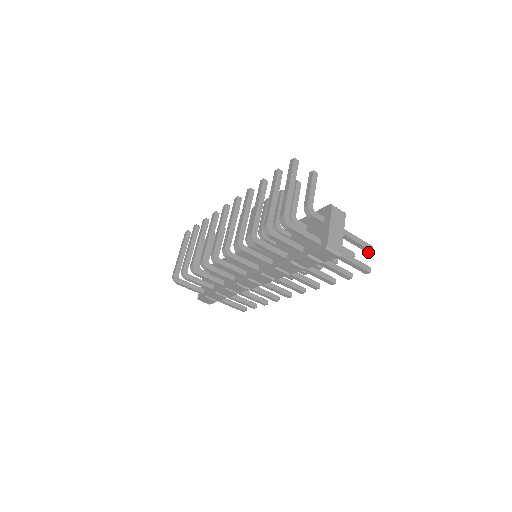
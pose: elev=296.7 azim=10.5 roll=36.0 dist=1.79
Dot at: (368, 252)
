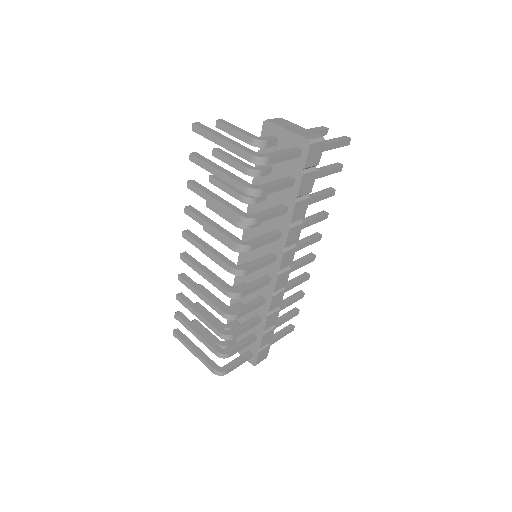
Dot at: (326, 134)
